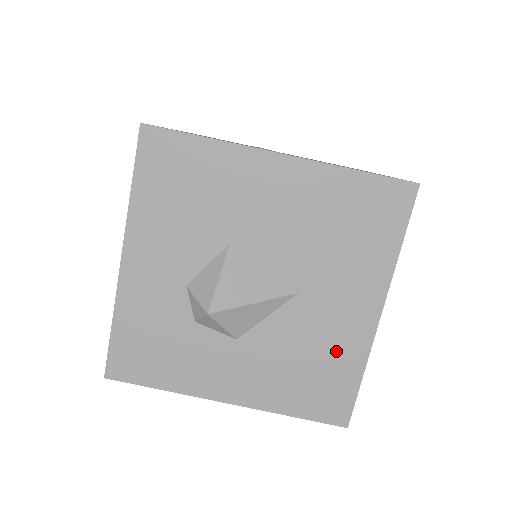
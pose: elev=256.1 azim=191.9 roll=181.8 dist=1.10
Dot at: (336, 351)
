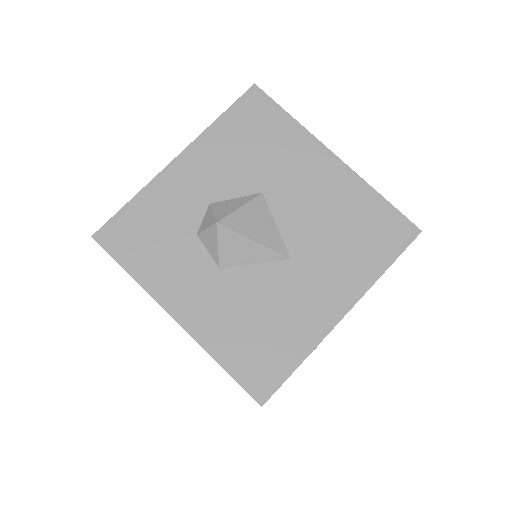
Dot at: (292, 326)
